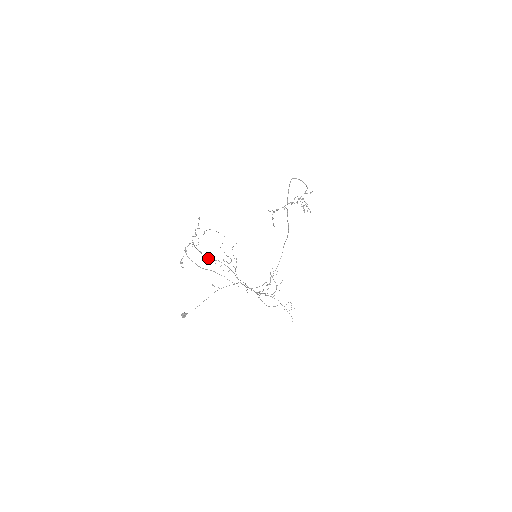
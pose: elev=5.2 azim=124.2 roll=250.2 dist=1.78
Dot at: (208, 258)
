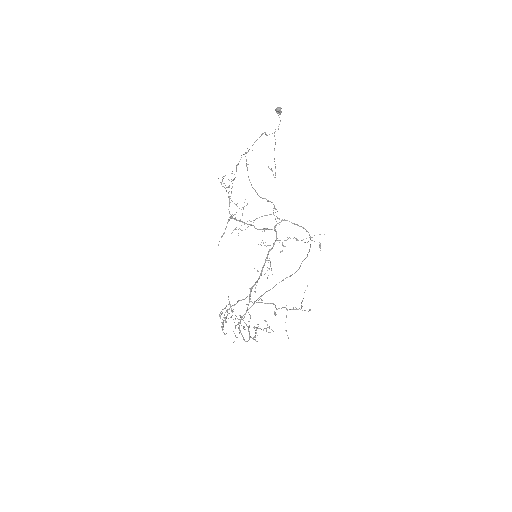
Dot at: (228, 193)
